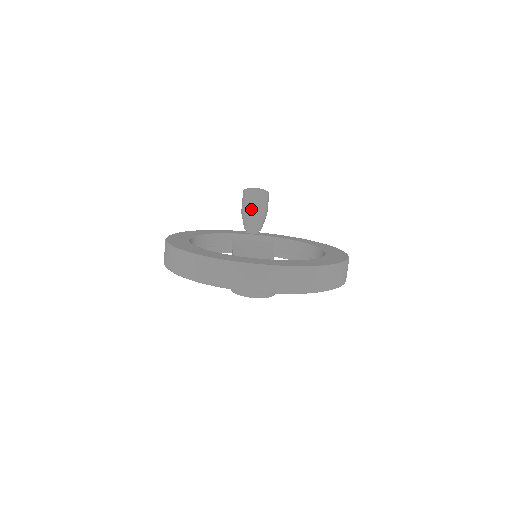
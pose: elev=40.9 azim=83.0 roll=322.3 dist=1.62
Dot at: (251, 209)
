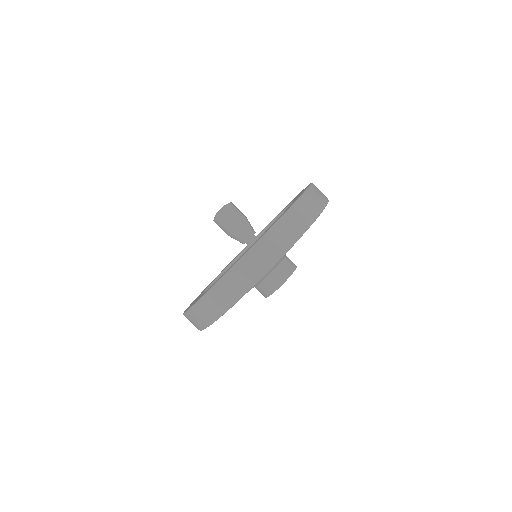
Dot at: (230, 227)
